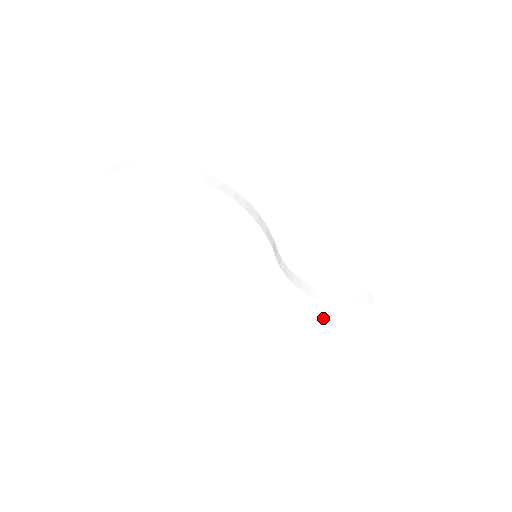
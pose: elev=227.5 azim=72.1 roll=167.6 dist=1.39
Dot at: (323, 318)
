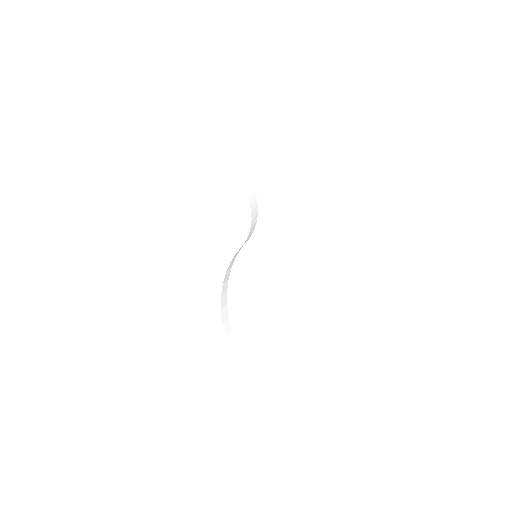
Dot at: (250, 331)
